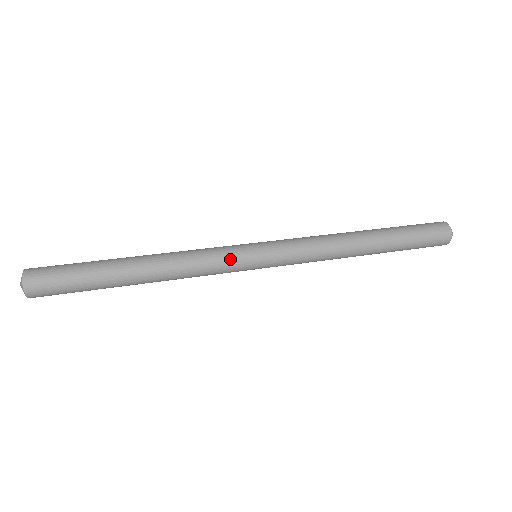
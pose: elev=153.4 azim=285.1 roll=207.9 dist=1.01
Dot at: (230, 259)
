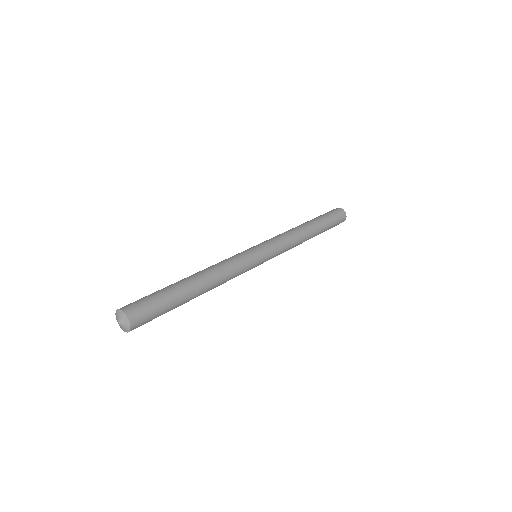
Dot at: (246, 258)
